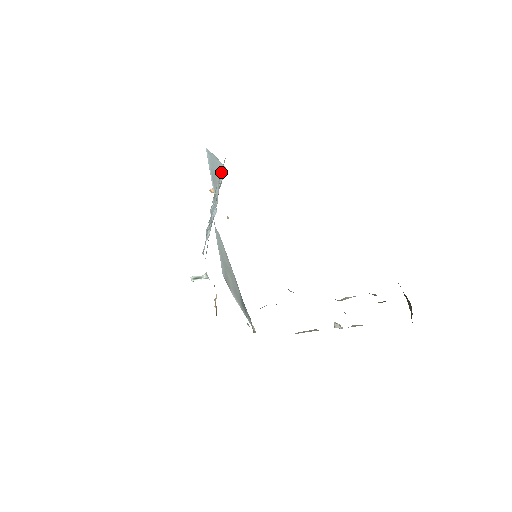
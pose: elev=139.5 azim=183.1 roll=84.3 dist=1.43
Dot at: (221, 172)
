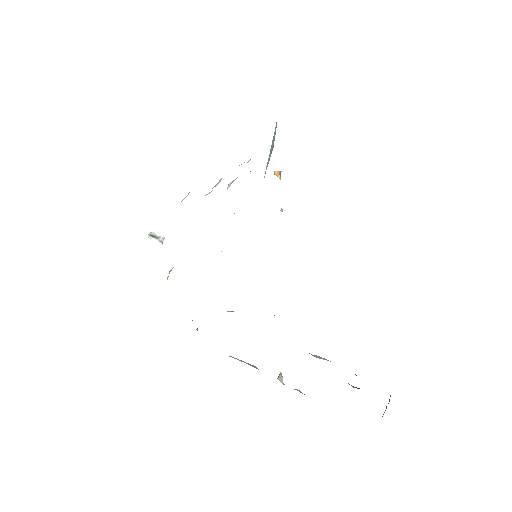
Dot at: occluded
